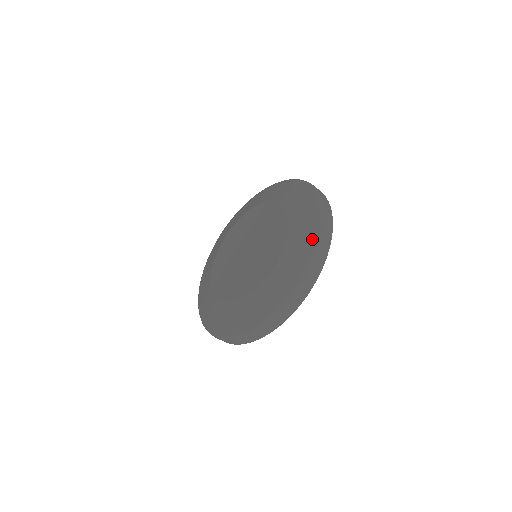
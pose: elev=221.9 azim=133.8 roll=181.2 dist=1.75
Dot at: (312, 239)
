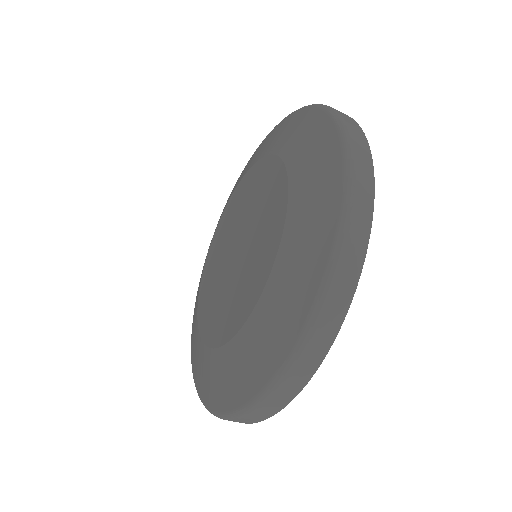
Dot at: (298, 315)
